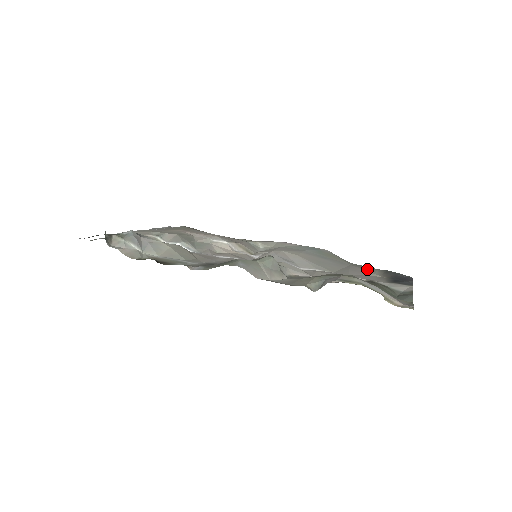
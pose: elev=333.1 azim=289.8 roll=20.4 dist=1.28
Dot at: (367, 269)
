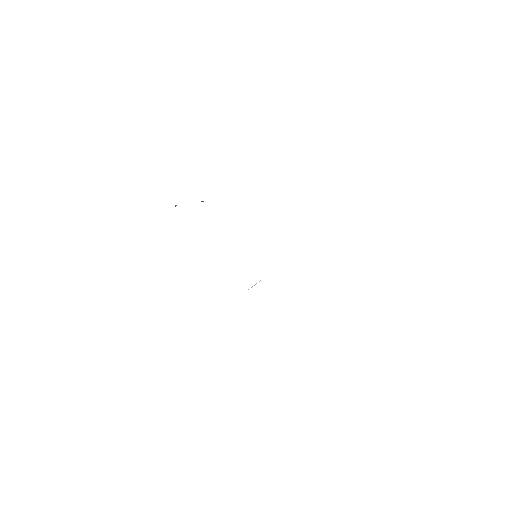
Dot at: occluded
